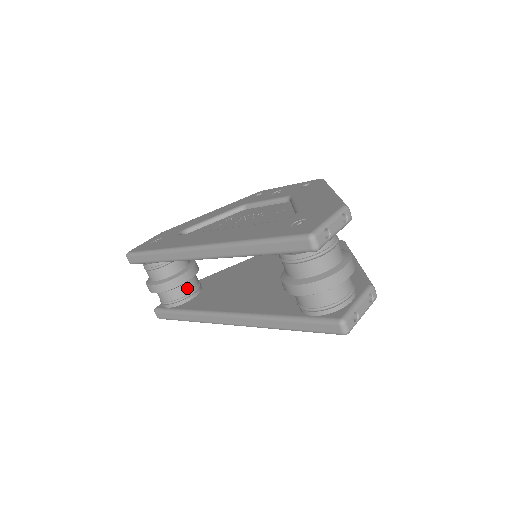
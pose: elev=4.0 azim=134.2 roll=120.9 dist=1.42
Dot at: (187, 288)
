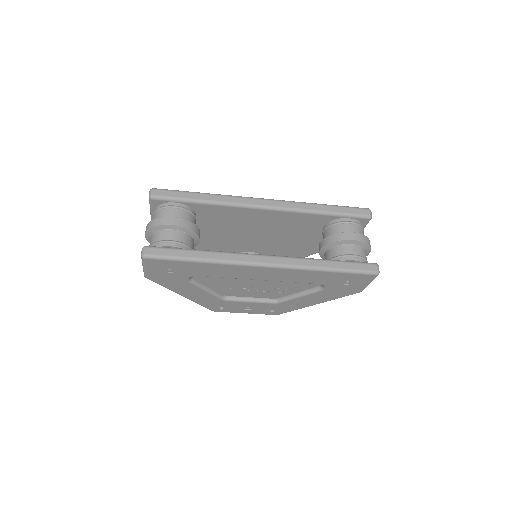
Dot at: (193, 245)
